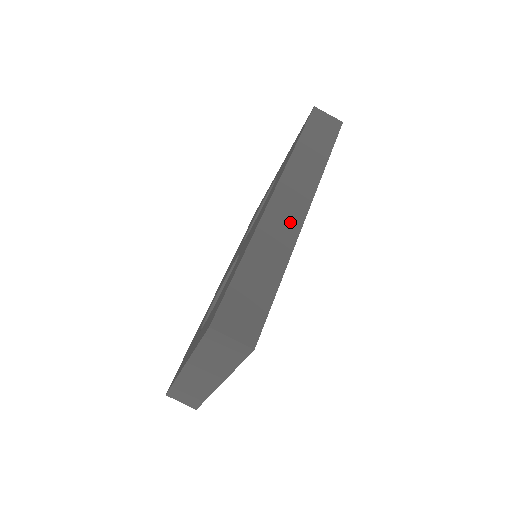
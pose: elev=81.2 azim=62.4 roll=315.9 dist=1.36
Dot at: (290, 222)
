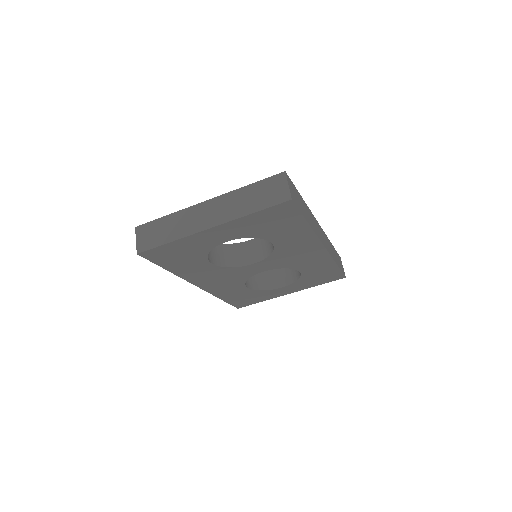
Dot at: (319, 233)
